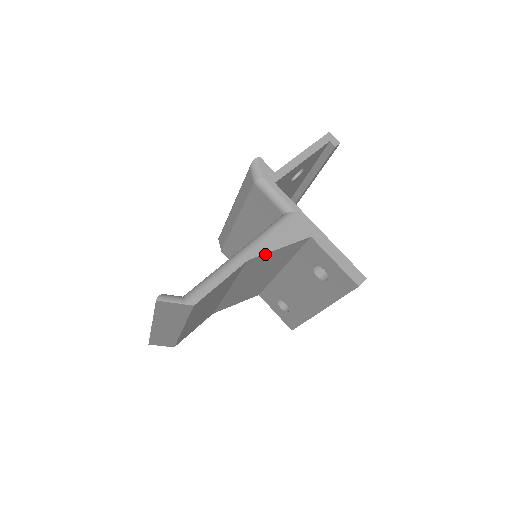
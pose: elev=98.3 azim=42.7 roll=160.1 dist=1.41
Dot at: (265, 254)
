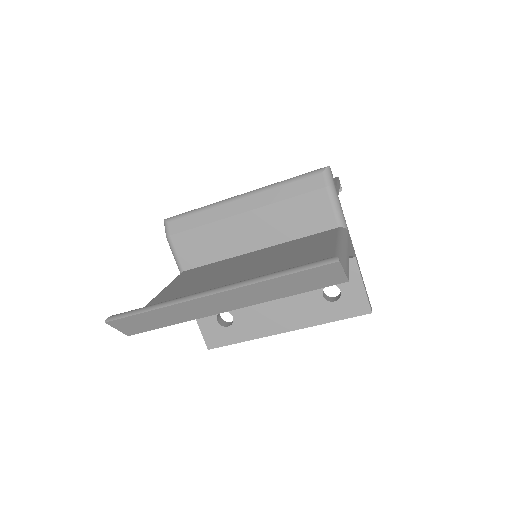
Dot at: occluded
